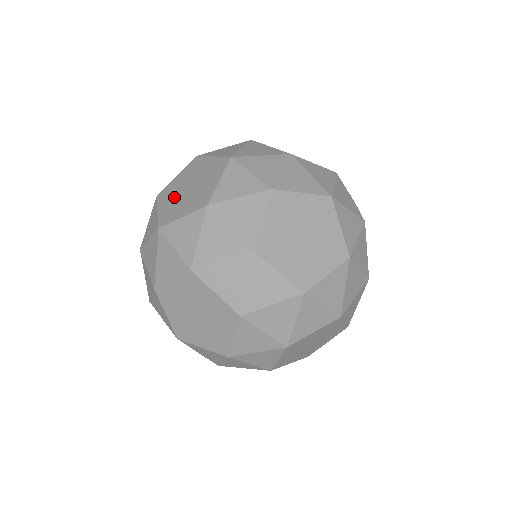
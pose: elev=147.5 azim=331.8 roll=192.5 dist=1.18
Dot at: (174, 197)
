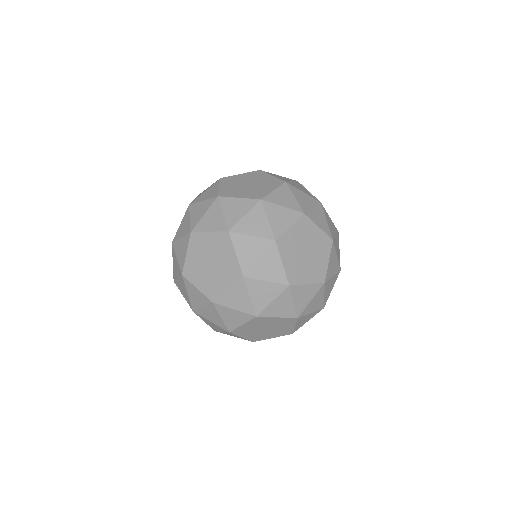
Dot at: occluded
